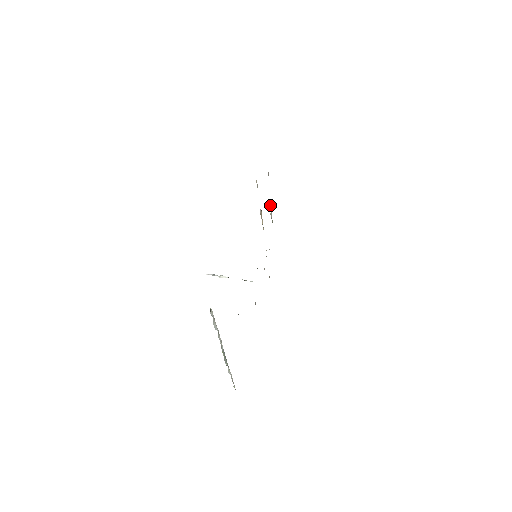
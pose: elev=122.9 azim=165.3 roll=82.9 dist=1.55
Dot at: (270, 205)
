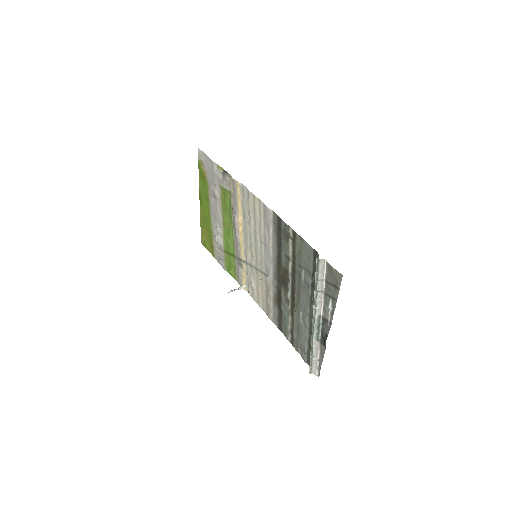
Dot at: (216, 228)
